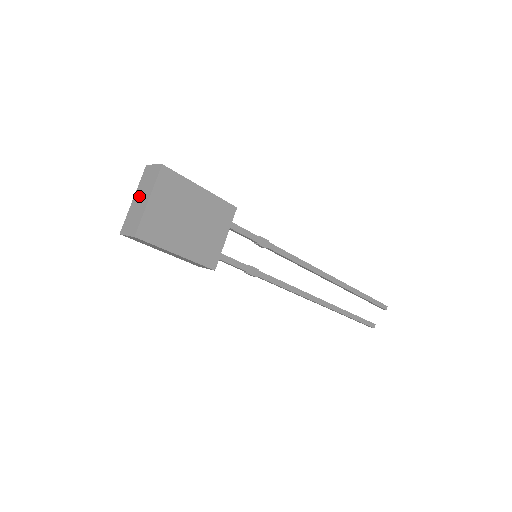
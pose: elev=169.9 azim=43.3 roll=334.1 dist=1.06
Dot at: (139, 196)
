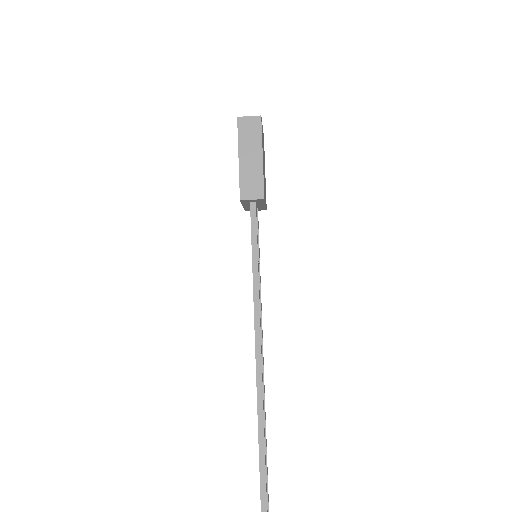
Dot at: occluded
